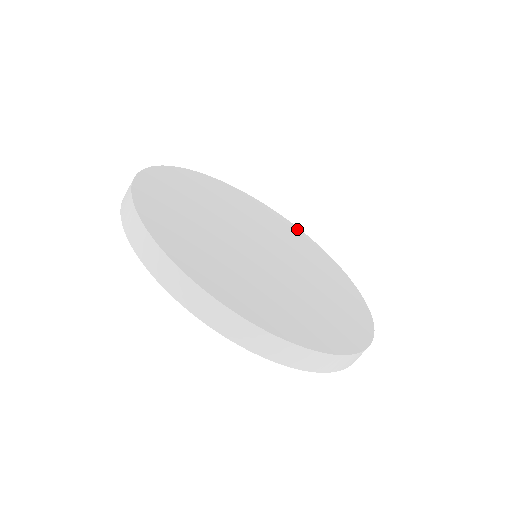
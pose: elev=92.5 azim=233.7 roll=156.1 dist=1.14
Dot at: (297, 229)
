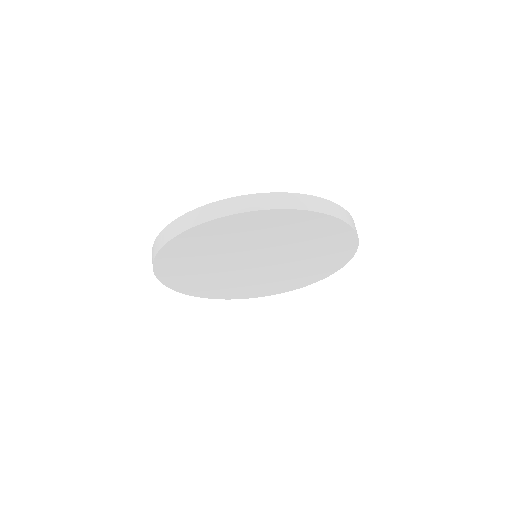
Dot at: occluded
